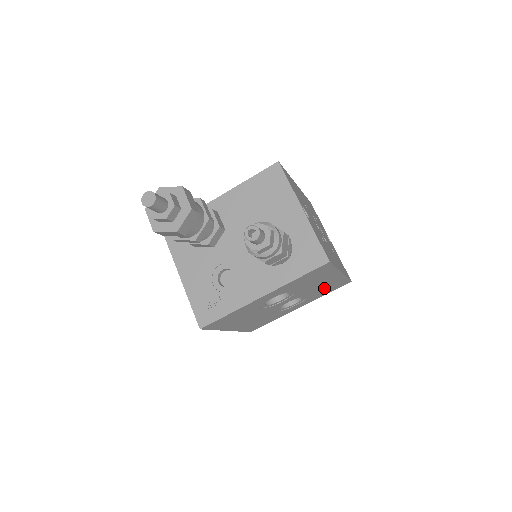
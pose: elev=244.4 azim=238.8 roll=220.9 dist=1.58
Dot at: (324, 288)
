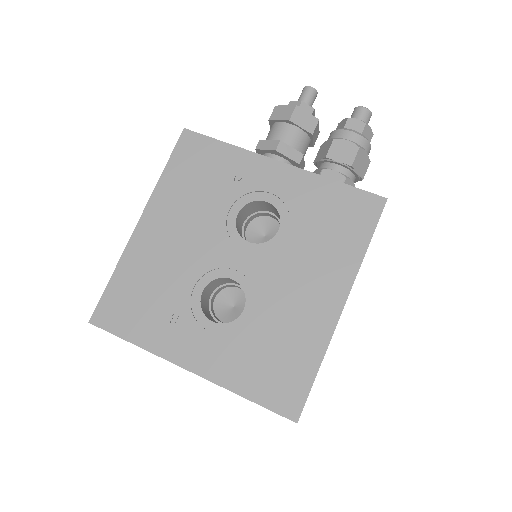
Dot at: (278, 338)
